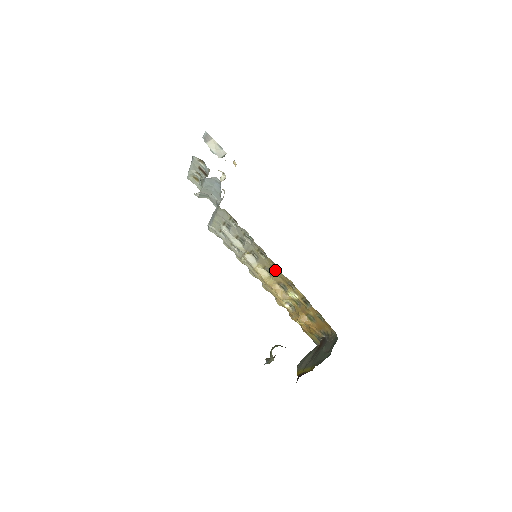
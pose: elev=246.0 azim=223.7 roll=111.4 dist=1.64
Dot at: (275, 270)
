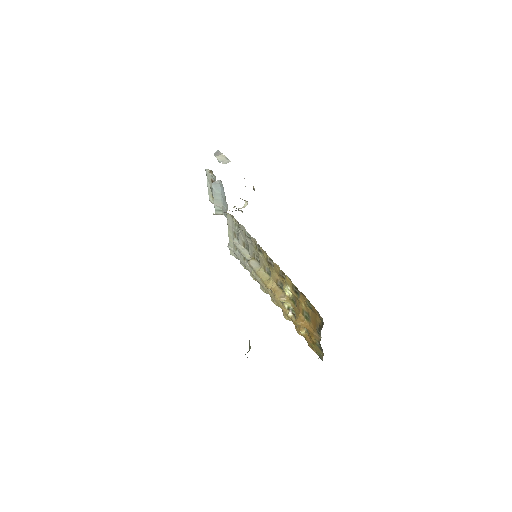
Dot at: (270, 264)
